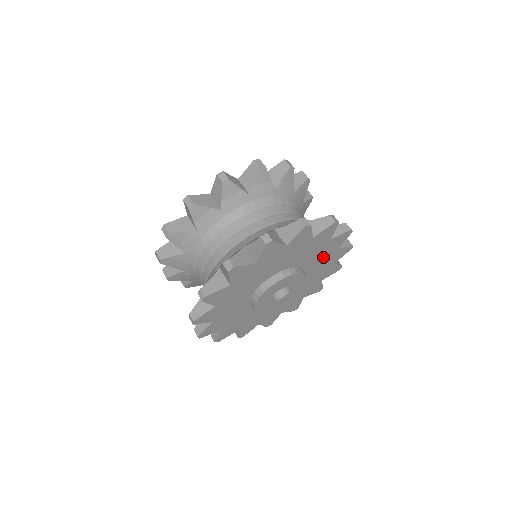
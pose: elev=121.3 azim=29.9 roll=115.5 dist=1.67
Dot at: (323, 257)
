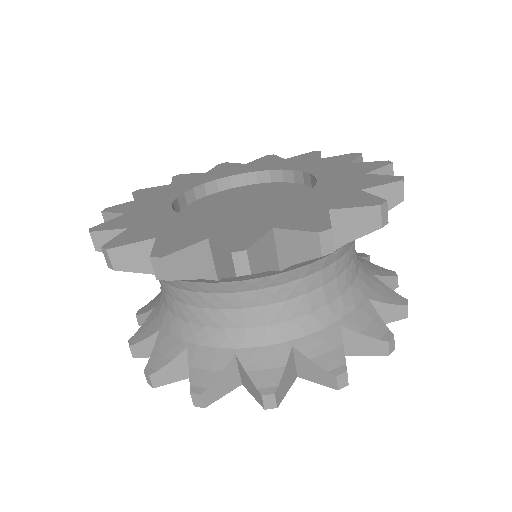
Dot at: occluded
